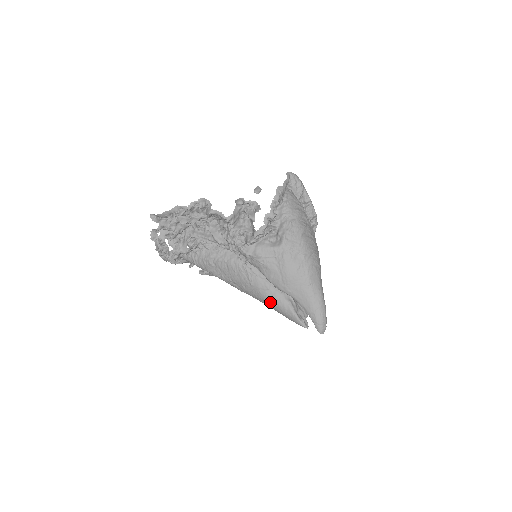
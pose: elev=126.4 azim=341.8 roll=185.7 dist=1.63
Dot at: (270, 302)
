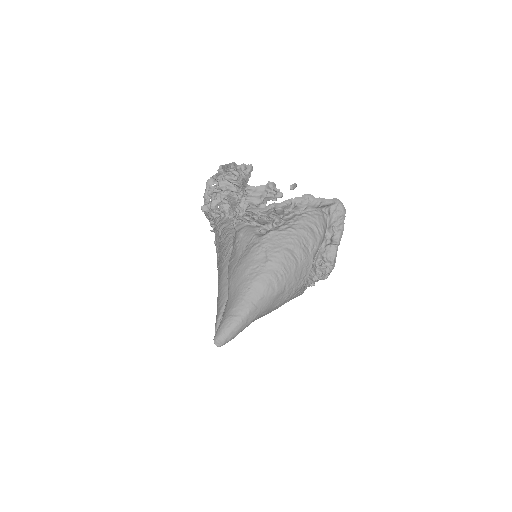
Dot at: (219, 291)
